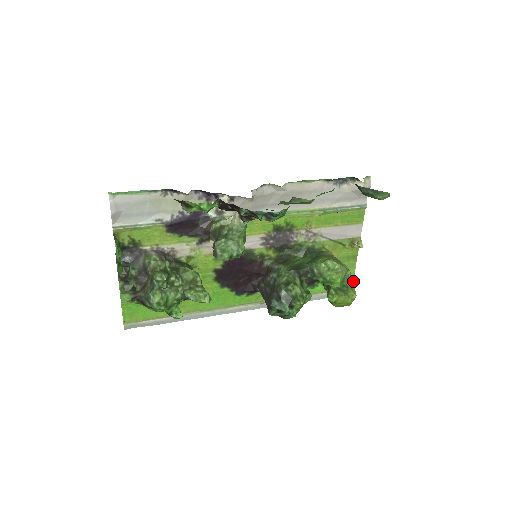
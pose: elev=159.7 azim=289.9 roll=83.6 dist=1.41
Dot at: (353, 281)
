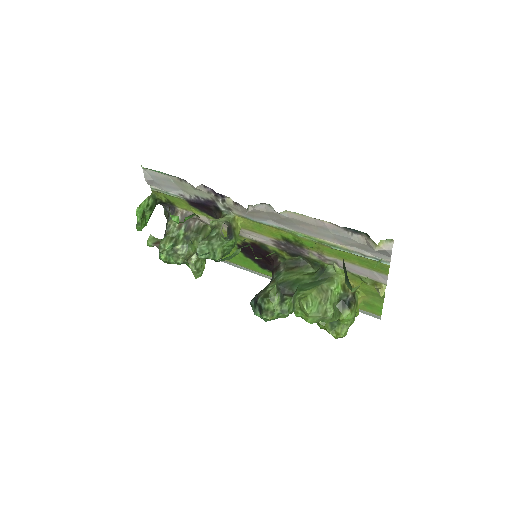
Dot at: (351, 321)
